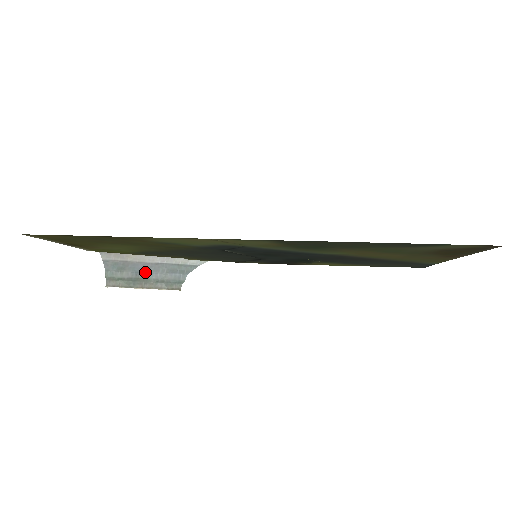
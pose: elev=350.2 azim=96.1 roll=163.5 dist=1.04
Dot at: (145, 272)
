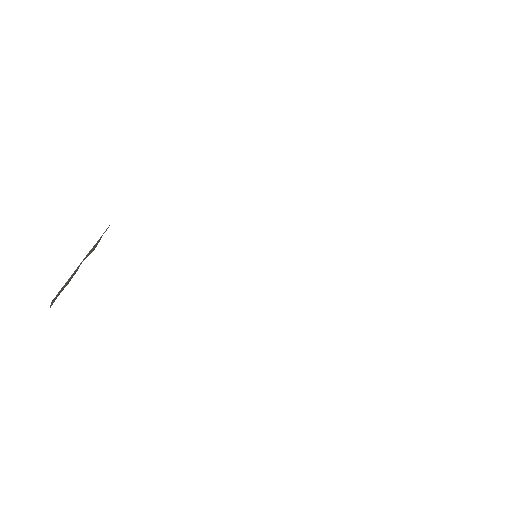
Dot at: occluded
